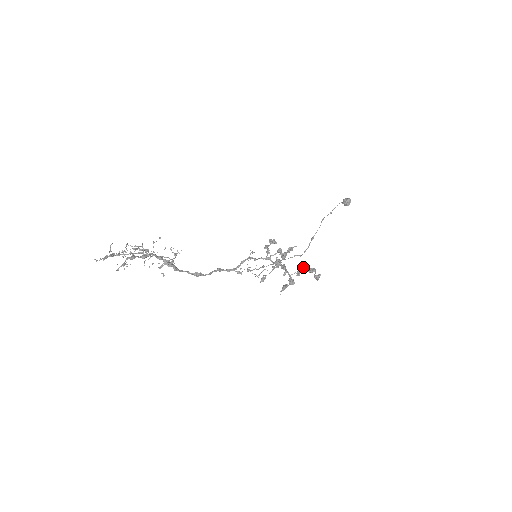
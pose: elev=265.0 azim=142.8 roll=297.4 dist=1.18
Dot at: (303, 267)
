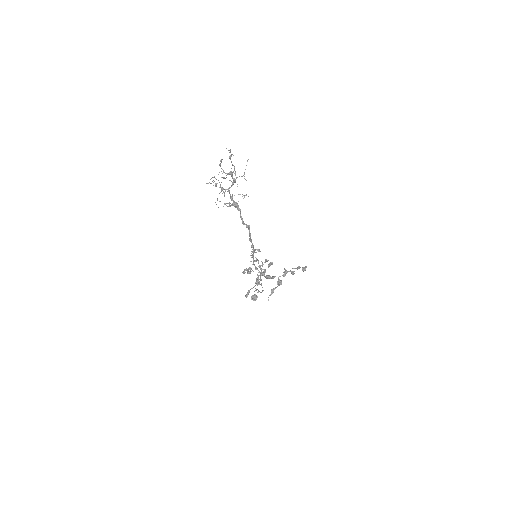
Dot at: (286, 271)
